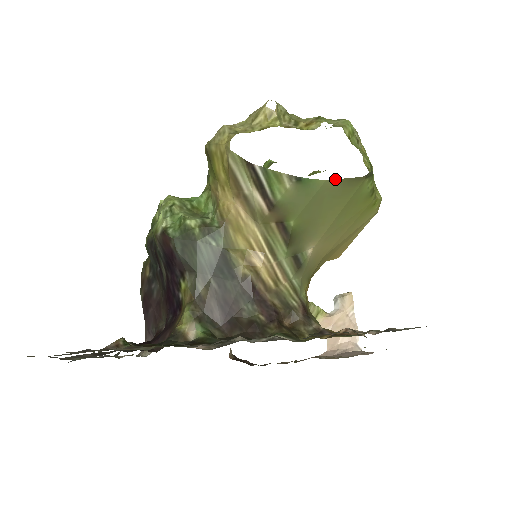
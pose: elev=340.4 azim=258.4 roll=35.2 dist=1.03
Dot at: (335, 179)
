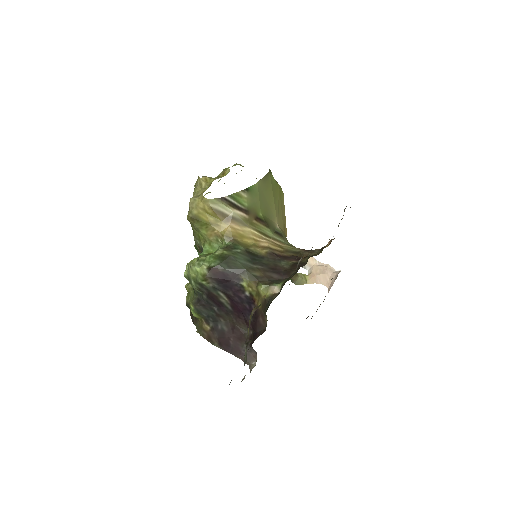
Dot at: (260, 180)
